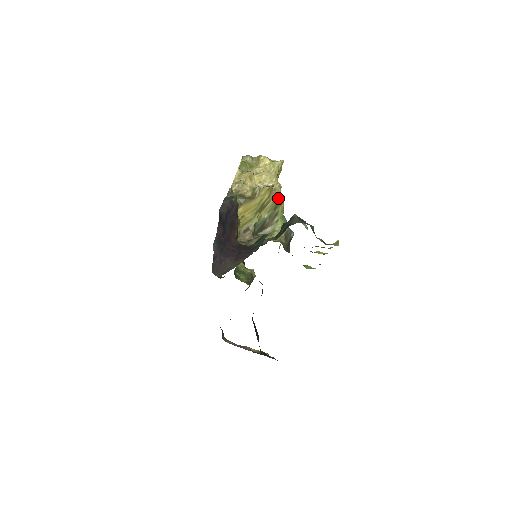
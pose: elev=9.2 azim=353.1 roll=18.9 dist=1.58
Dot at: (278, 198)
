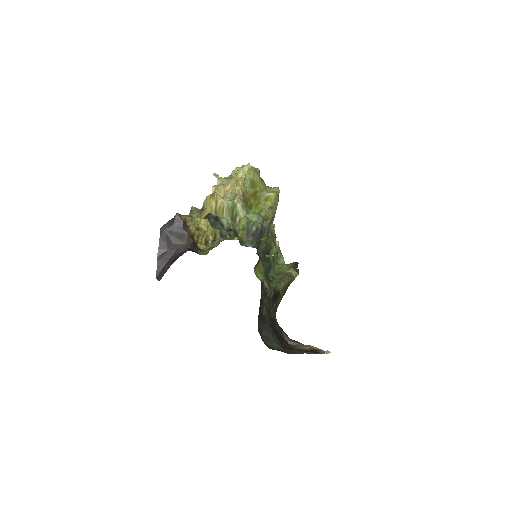
Dot at: (231, 201)
